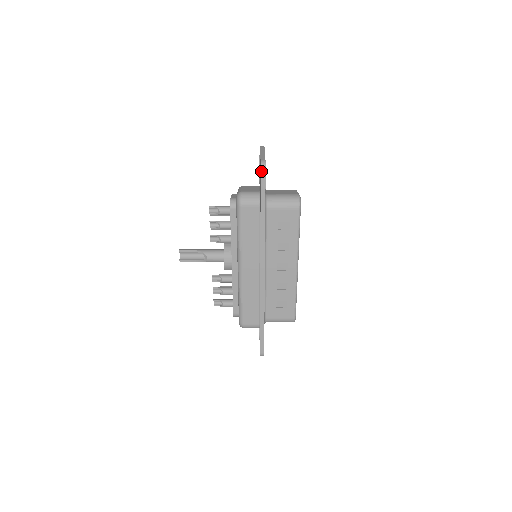
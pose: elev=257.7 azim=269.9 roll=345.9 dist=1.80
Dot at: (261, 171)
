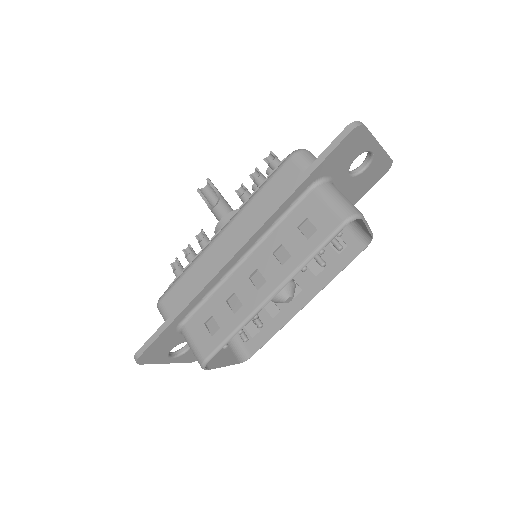
Dot at: (347, 127)
